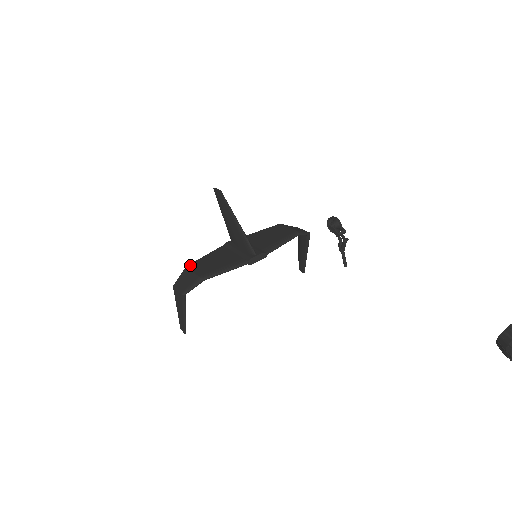
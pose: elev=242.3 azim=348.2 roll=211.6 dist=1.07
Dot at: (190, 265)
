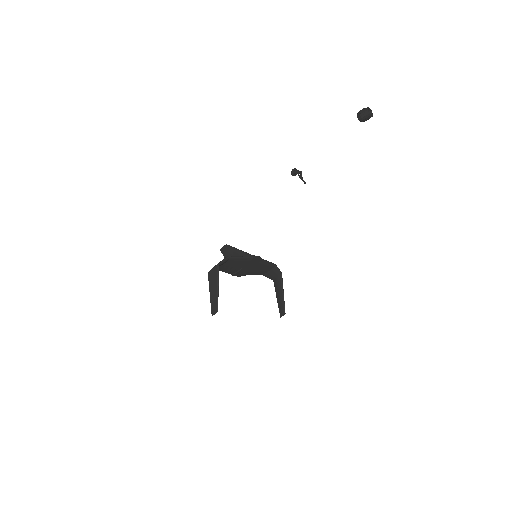
Dot at: occluded
